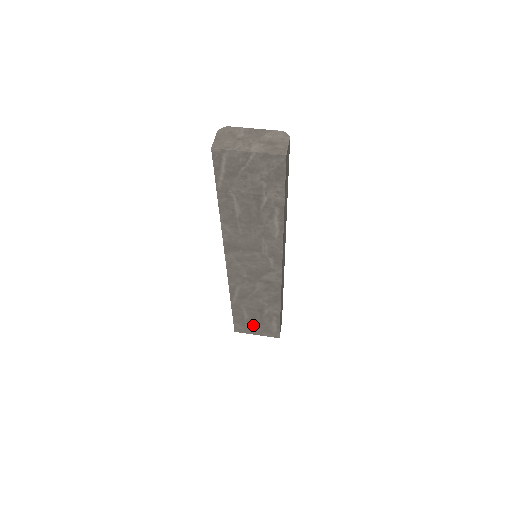
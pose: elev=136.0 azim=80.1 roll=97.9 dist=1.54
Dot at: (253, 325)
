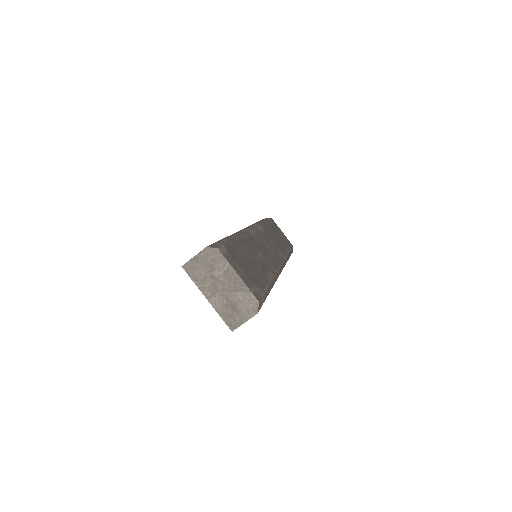
Dot at: occluded
